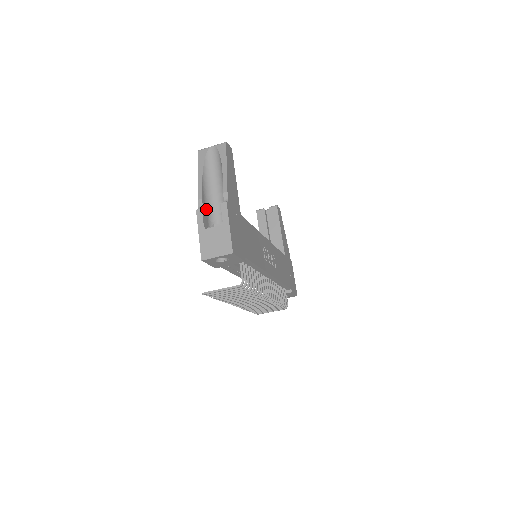
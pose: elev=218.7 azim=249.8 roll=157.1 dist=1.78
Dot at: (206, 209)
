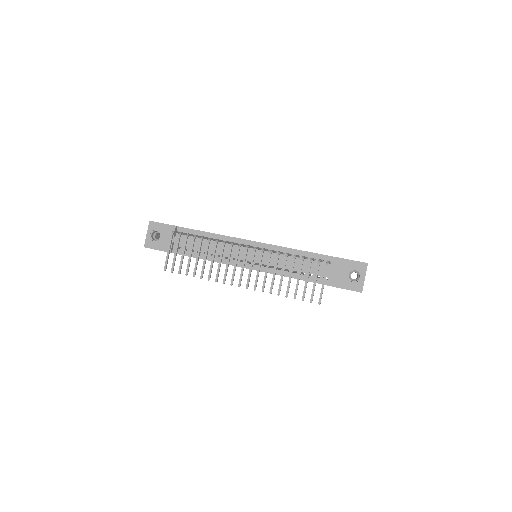
Dot at: occluded
